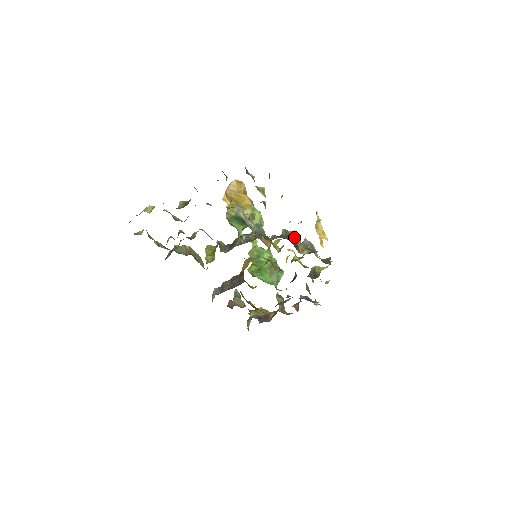
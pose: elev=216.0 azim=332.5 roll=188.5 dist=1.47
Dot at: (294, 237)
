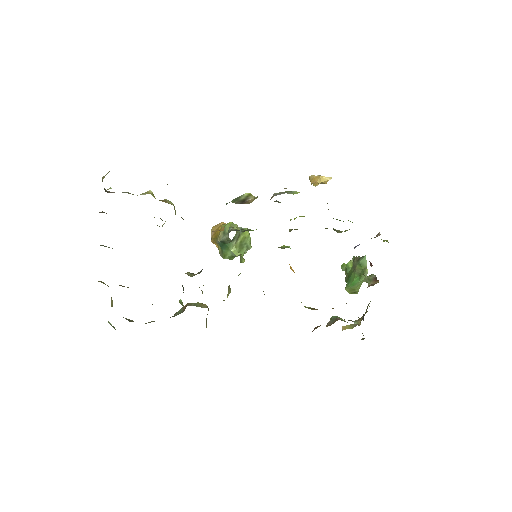
Dot at: (237, 199)
